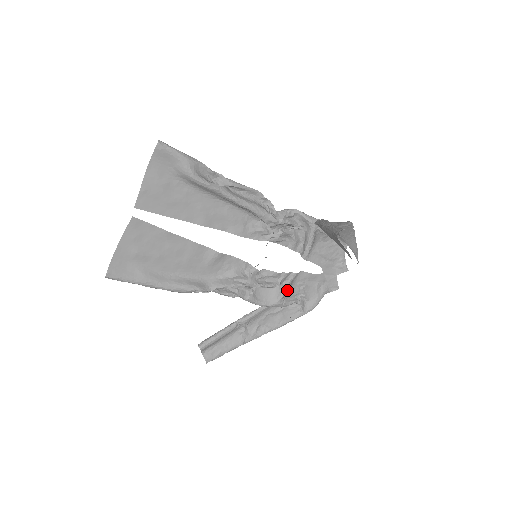
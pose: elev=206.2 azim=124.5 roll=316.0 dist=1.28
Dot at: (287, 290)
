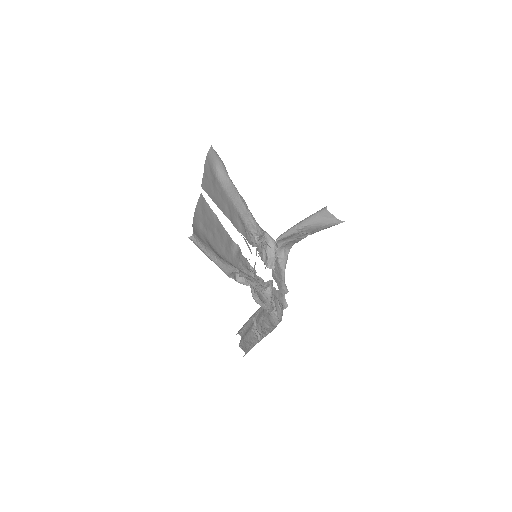
Dot at: (271, 294)
